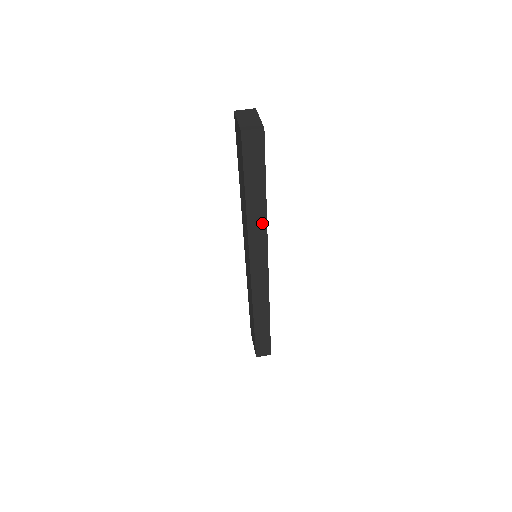
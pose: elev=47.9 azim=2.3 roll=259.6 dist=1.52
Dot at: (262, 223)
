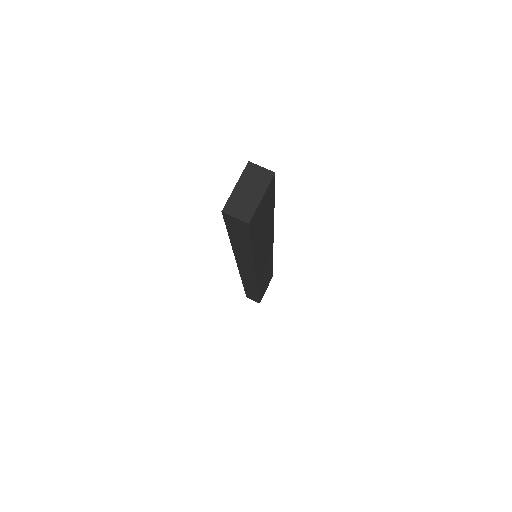
Dot at: (249, 260)
